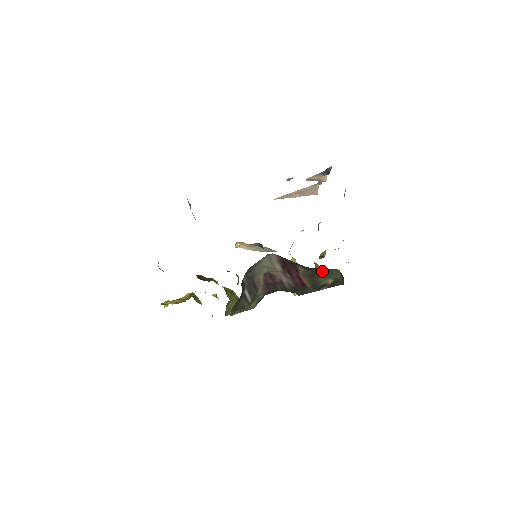
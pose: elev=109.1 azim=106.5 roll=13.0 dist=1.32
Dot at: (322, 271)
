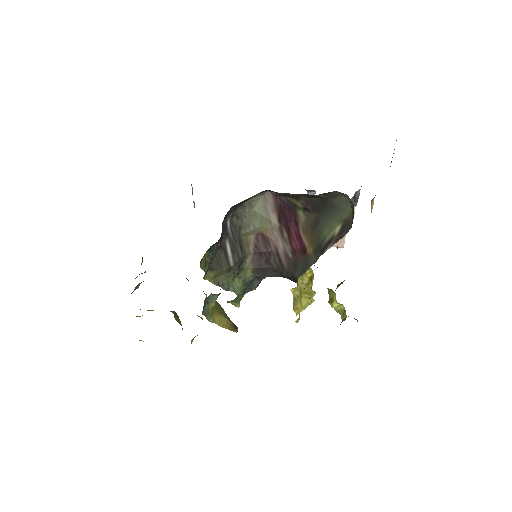
Dot at: (327, 211)
